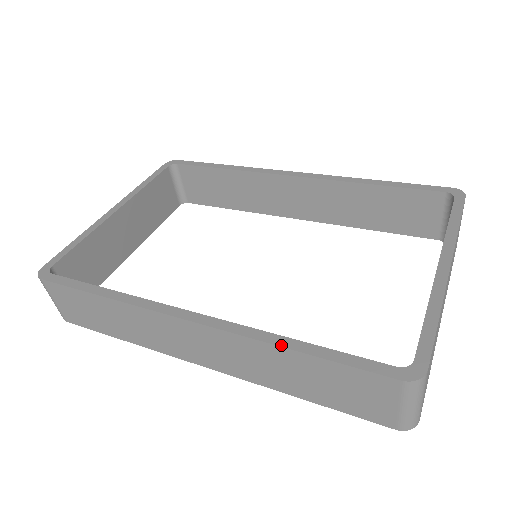
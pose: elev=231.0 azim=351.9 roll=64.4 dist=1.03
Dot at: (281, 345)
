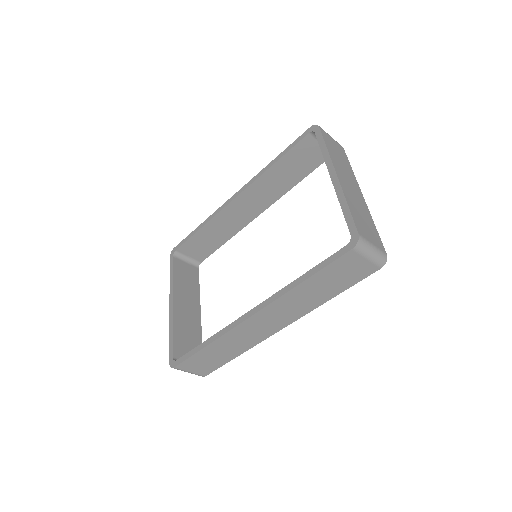
Dot at: (296, 285)
